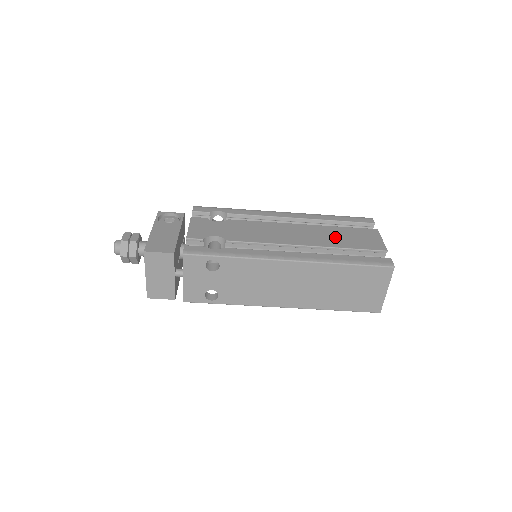
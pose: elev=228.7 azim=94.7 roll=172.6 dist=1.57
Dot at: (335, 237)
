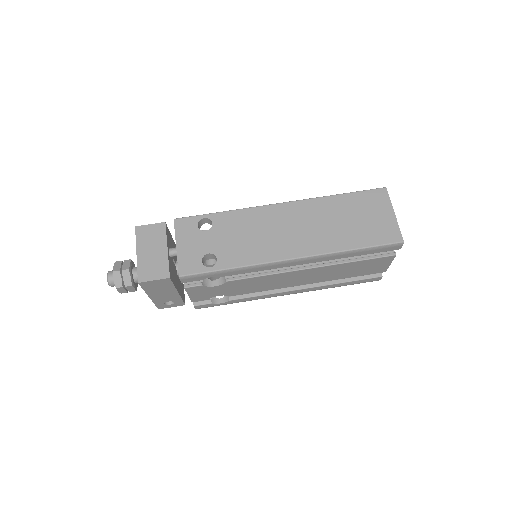
Dot at: occluded
